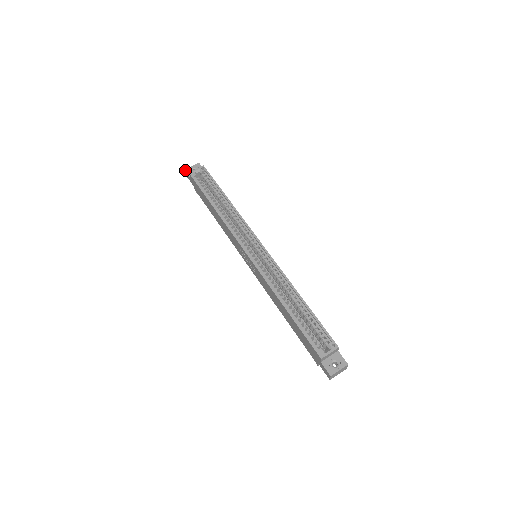
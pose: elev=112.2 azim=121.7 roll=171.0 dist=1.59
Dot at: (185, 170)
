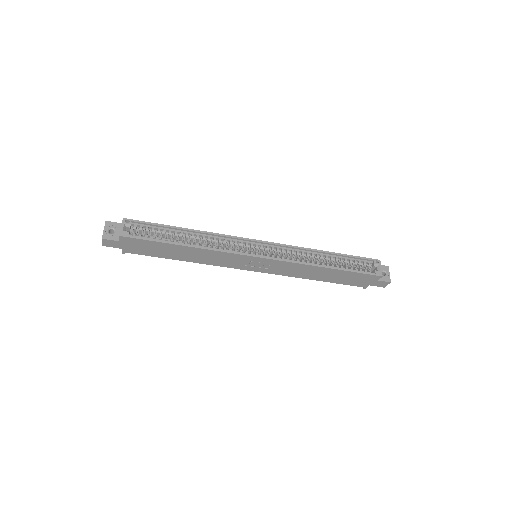
Dot at: (103, 239)
